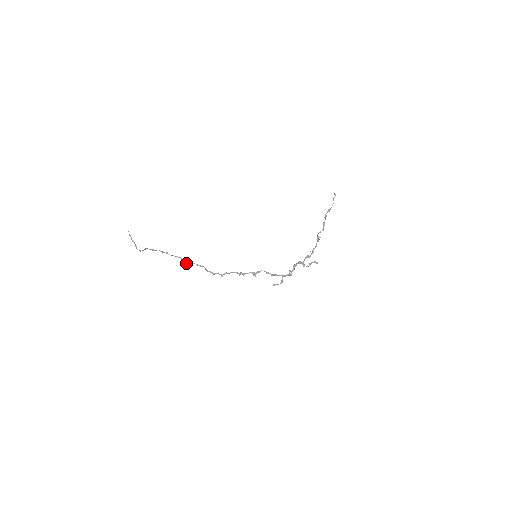
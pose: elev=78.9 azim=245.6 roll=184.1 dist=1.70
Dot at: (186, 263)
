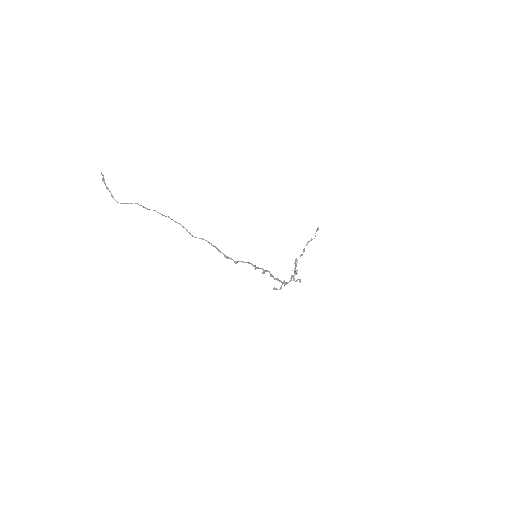
Dot at: occluded
